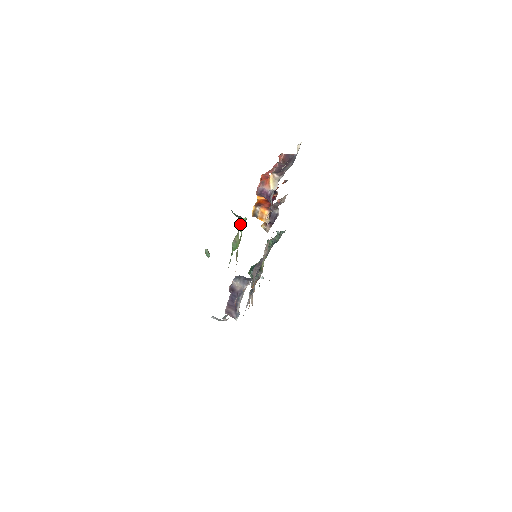
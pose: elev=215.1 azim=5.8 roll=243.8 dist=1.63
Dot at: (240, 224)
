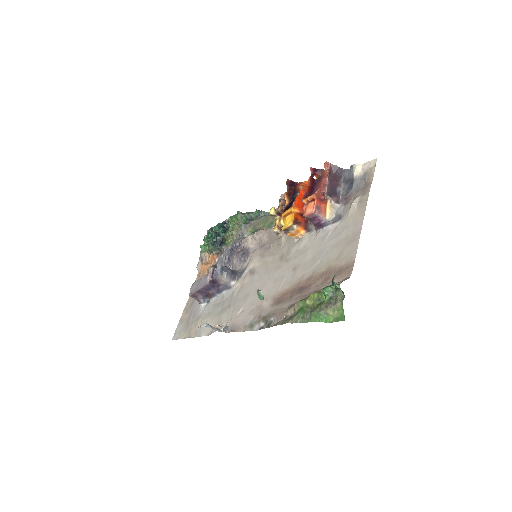
Dot at: (327, 288)
